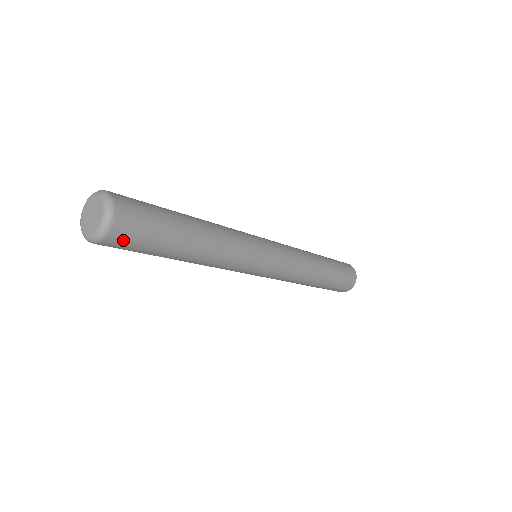
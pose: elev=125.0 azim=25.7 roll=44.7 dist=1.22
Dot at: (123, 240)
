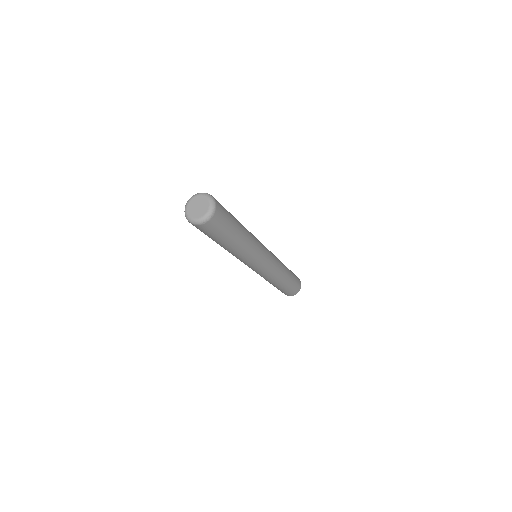
Dot at: (208, 228)
